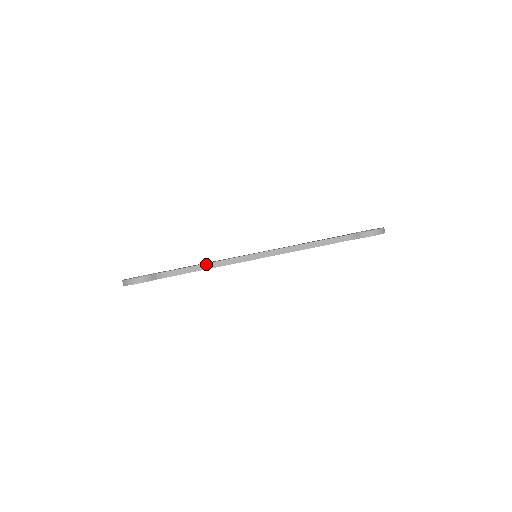
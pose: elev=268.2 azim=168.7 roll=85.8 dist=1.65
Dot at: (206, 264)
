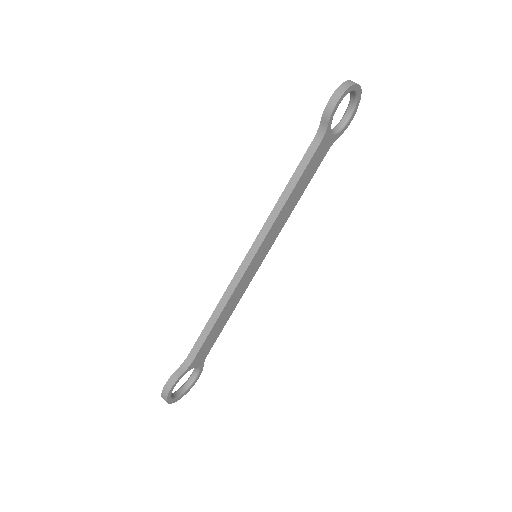
Dot at: (214, 312)
